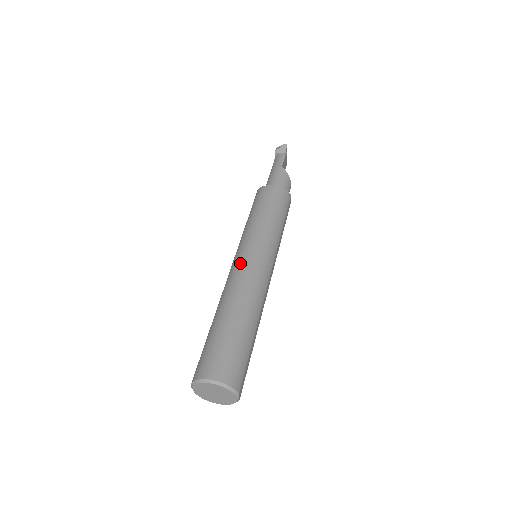
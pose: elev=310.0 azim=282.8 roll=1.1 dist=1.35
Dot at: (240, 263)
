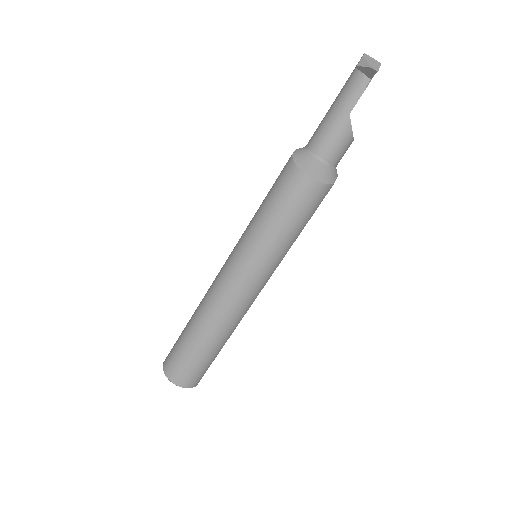
Dot at: (226, 285)
